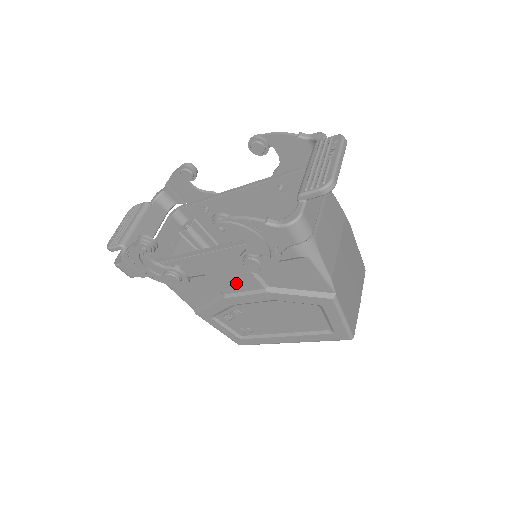
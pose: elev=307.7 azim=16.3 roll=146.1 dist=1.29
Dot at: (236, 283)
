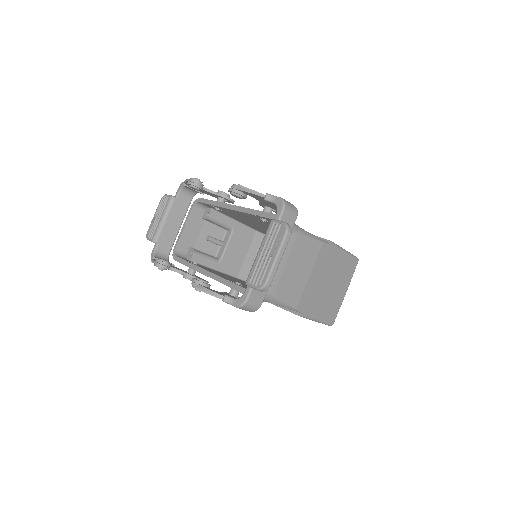
Dot at: occluded
